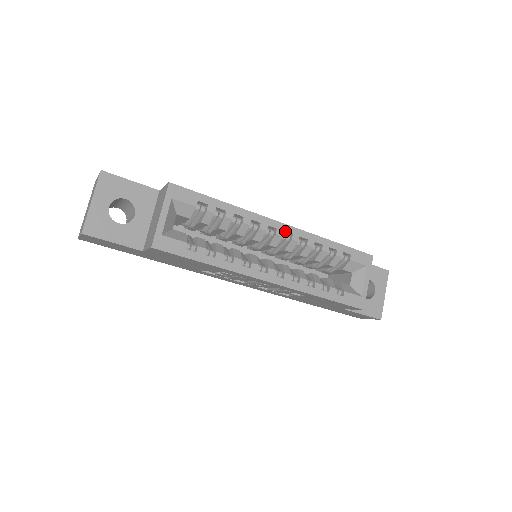
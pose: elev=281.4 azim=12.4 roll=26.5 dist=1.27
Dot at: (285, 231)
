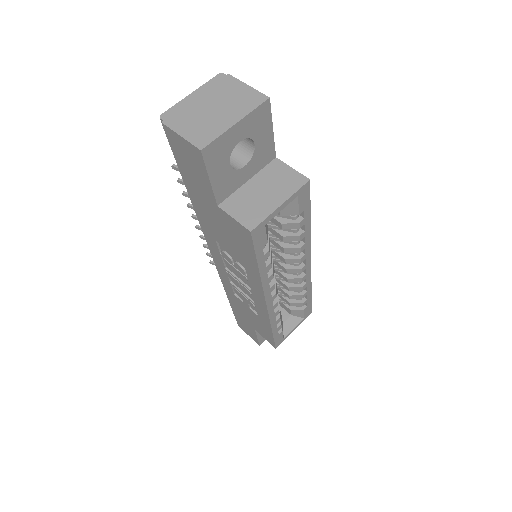
Dot at: (306, 269)
